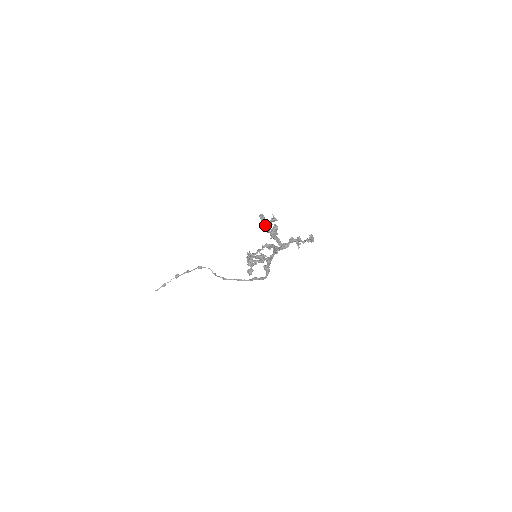
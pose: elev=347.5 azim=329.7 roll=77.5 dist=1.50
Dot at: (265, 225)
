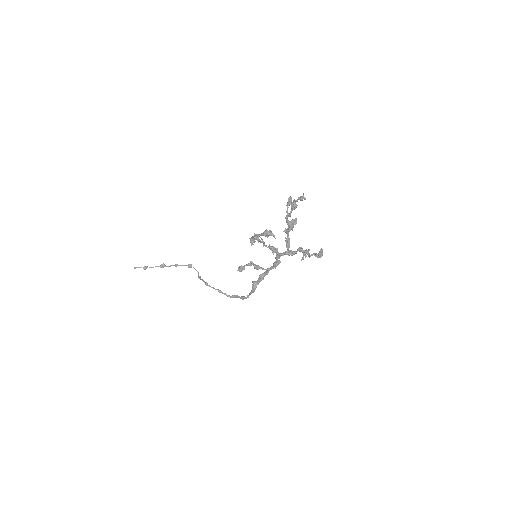
Dot at: occluded
